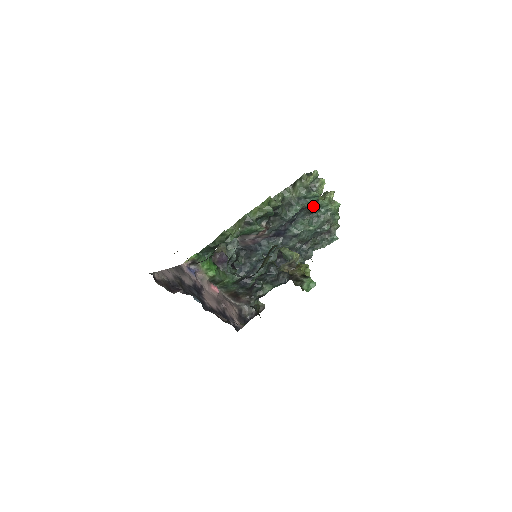
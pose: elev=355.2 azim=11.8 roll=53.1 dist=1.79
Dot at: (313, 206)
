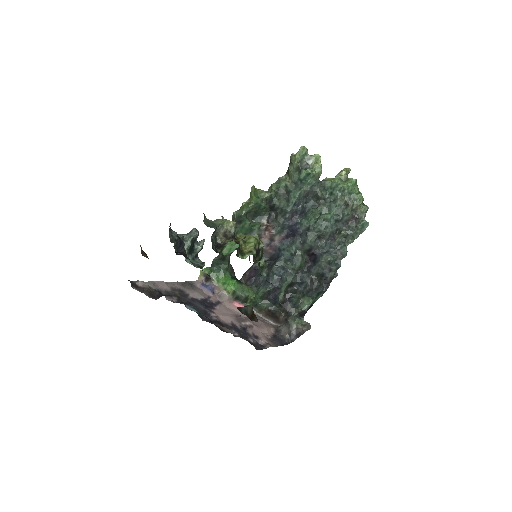
Dot at: (319, 189)
